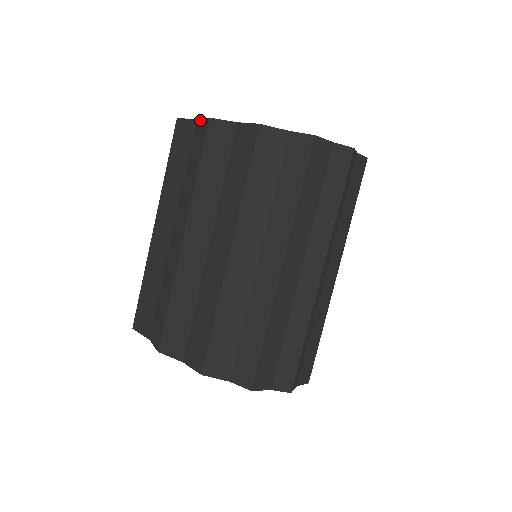
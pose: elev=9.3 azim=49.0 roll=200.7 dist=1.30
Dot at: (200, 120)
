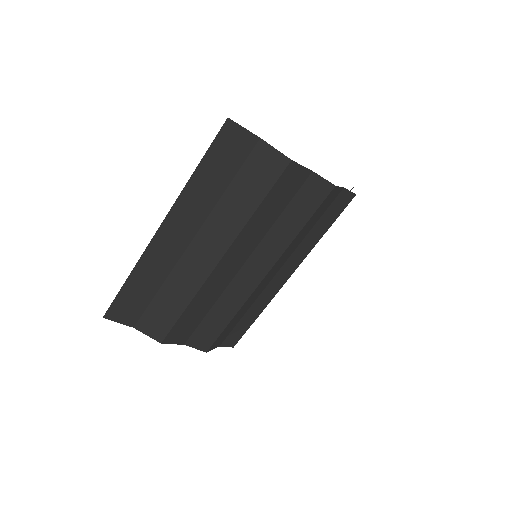
Dot at: (270, 146)
